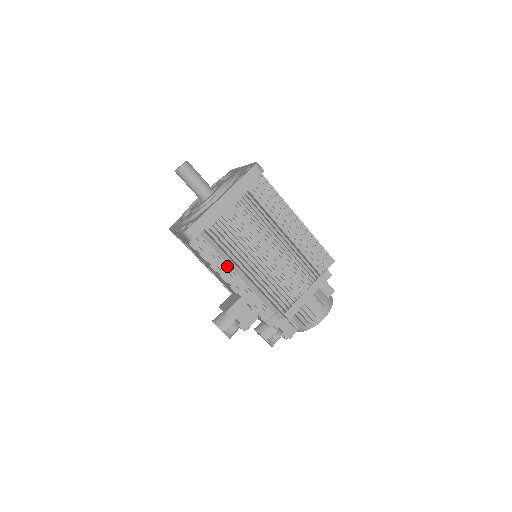
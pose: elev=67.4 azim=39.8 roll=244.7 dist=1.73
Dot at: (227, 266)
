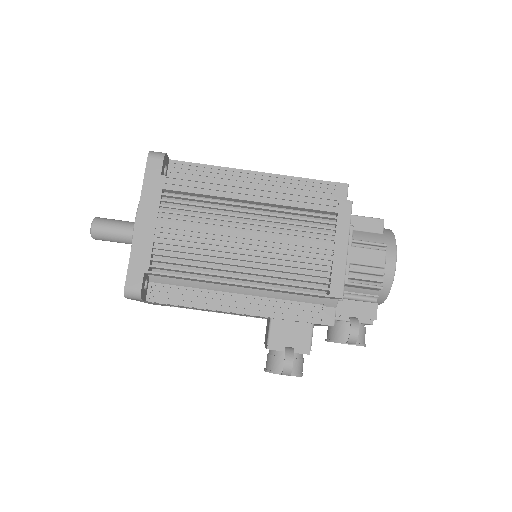
Dot at: (216, 294)
